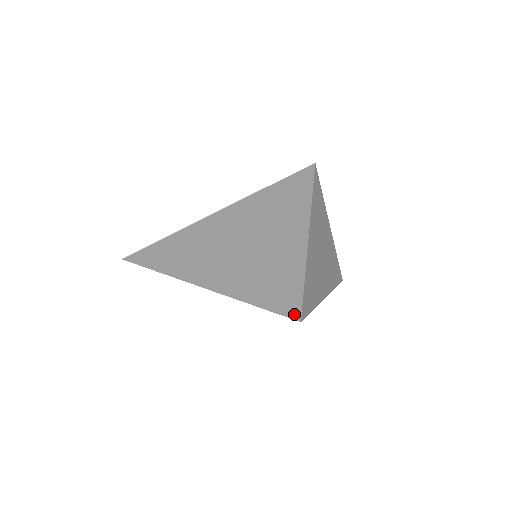
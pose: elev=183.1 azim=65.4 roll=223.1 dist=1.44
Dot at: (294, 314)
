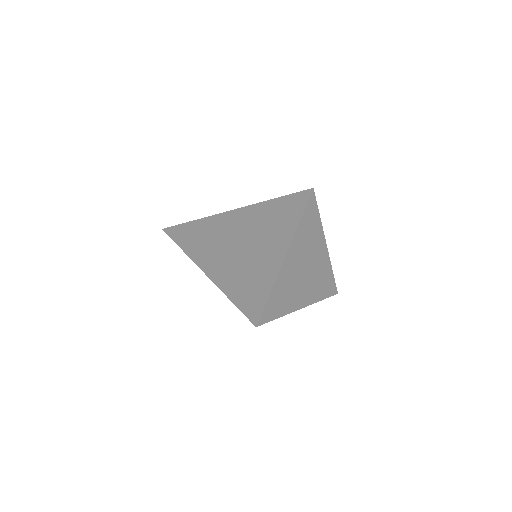
Dot at: (254, 319)
